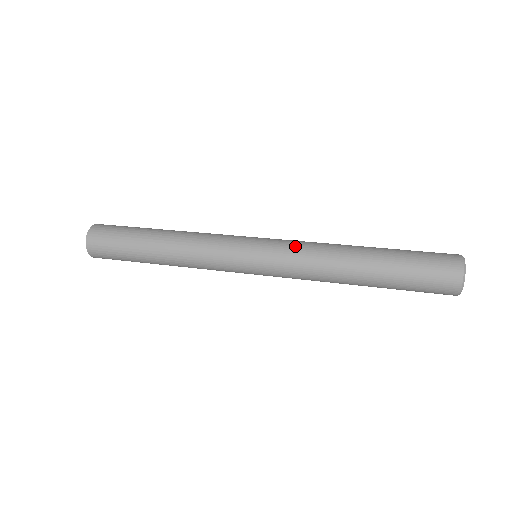
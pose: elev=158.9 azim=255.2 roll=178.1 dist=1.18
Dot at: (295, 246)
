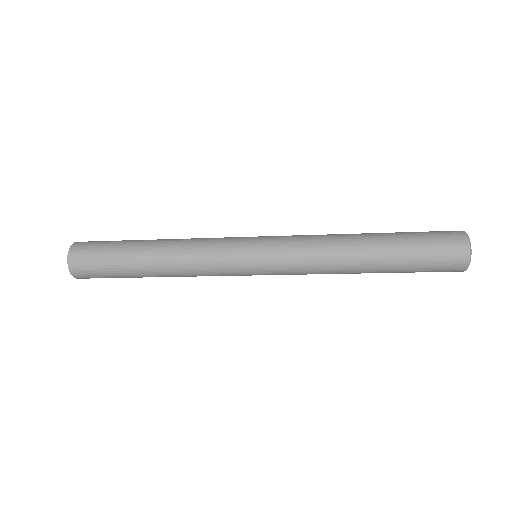
Dot at: occluded
